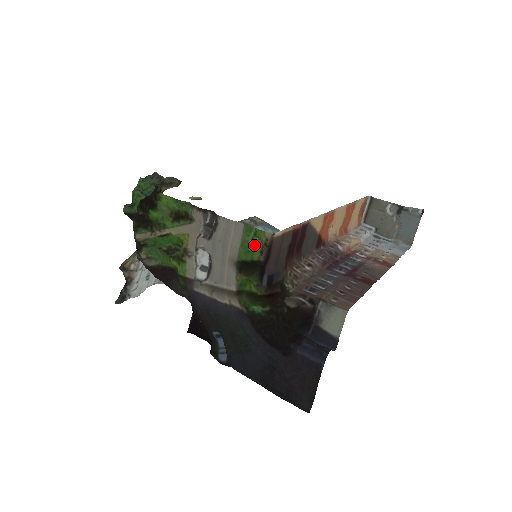
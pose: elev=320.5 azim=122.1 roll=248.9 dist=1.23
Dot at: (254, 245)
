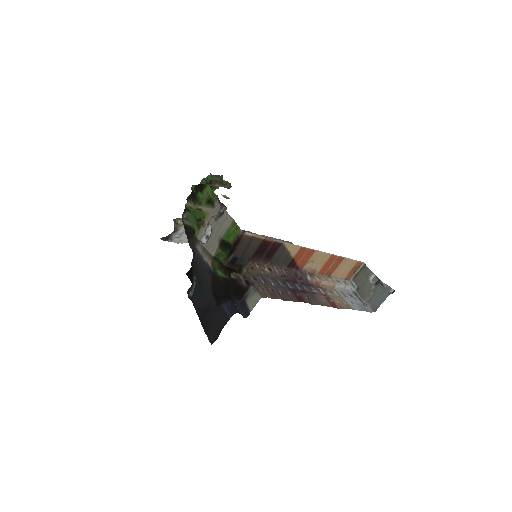
Dot at: (233, 234)
